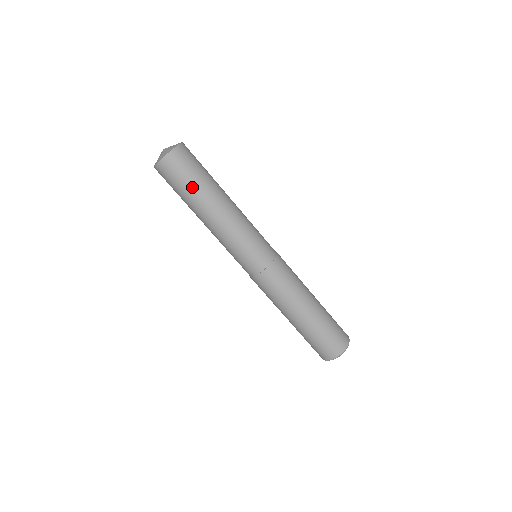
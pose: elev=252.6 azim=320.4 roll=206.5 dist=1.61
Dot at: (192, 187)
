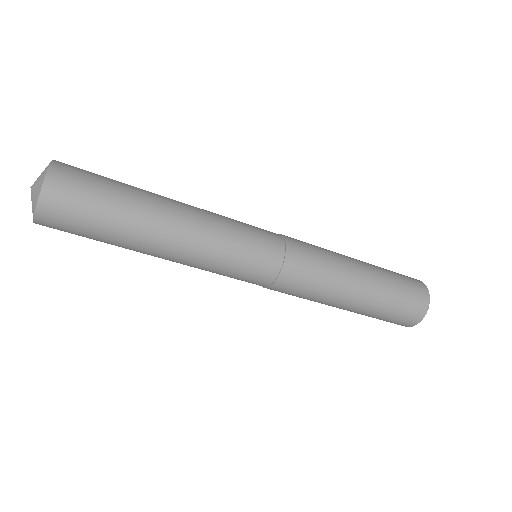
Dot at: (106, 237)
